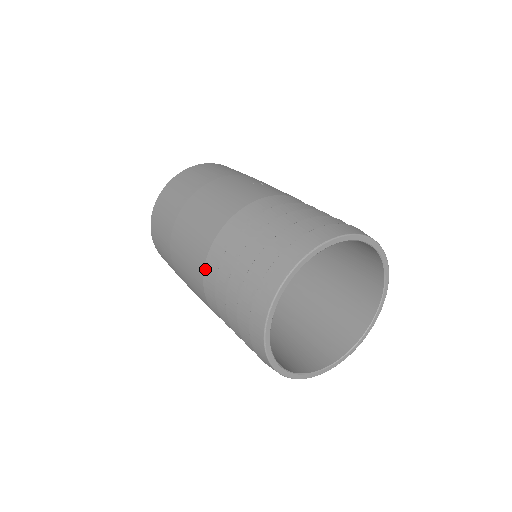
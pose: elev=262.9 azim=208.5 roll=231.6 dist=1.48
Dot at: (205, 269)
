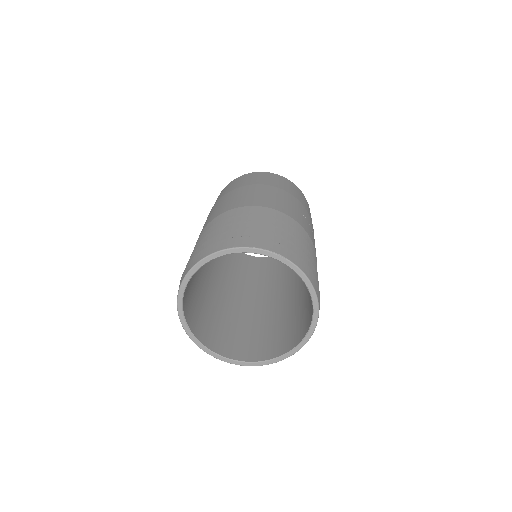
Dot at: (218, 216)
